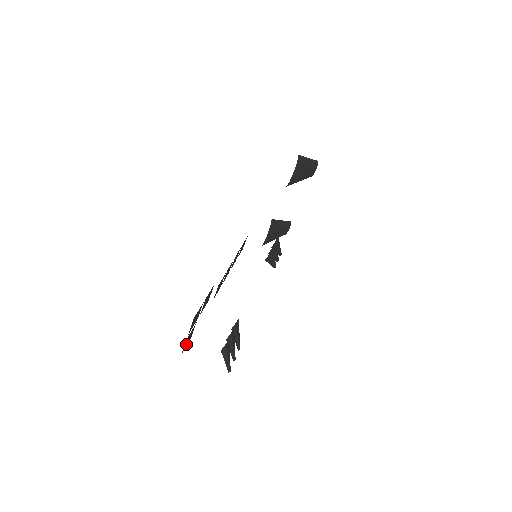
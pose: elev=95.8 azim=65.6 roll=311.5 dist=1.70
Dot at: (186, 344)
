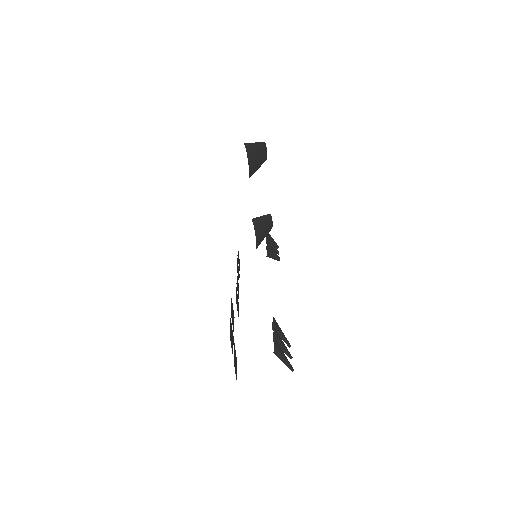
Dot at: (236, 370)
